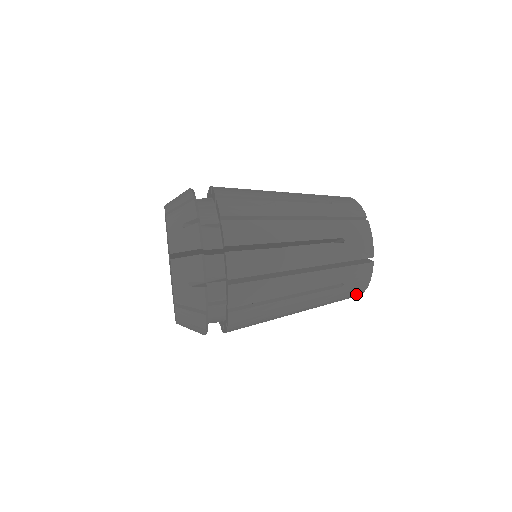
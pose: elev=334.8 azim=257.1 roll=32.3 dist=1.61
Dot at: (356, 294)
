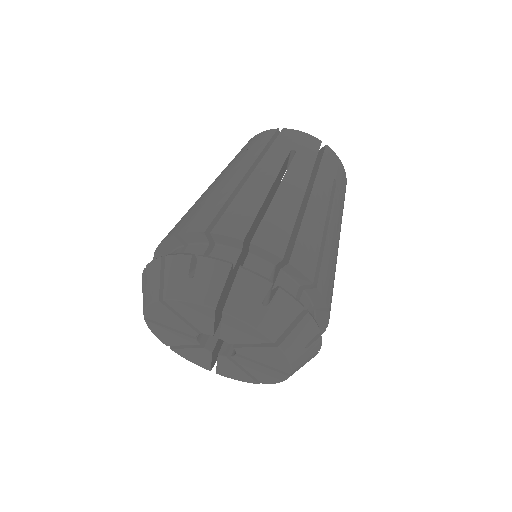
Dot at: (345, 186)
